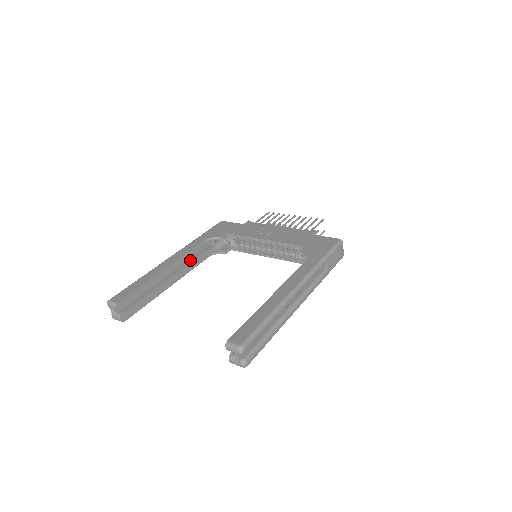
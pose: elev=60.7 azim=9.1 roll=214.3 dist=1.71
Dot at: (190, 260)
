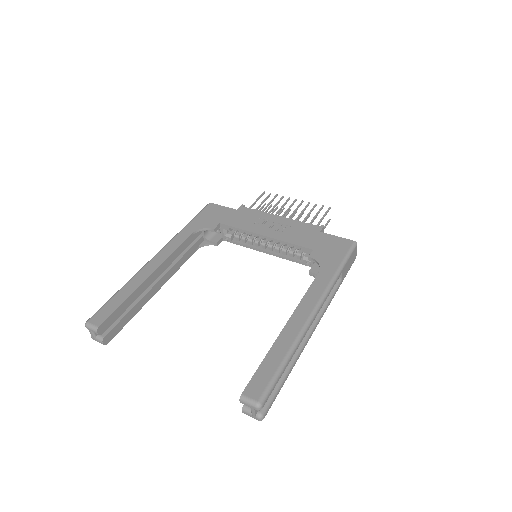
Dot at: (177, 257)
